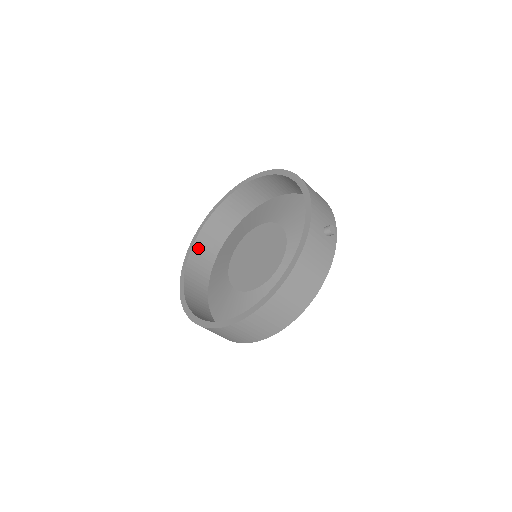
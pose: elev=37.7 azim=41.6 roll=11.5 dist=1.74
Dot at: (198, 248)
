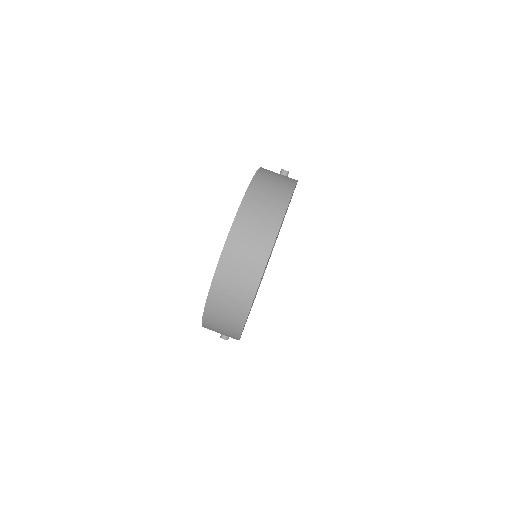
Dot at: occluded
